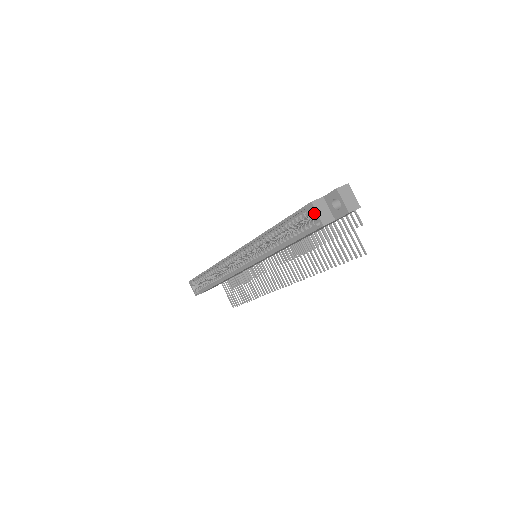
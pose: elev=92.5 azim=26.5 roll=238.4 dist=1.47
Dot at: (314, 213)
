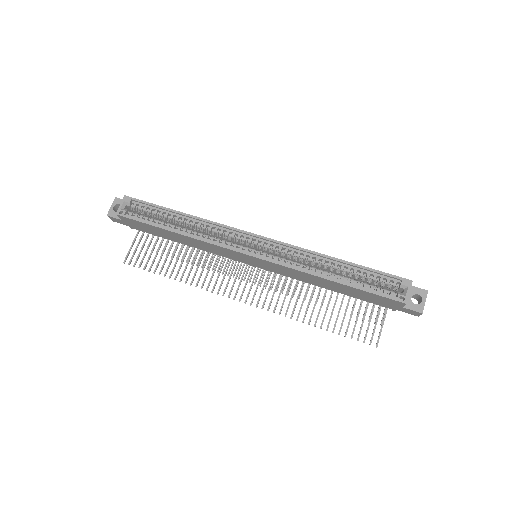
Dot at: (398, 288)
